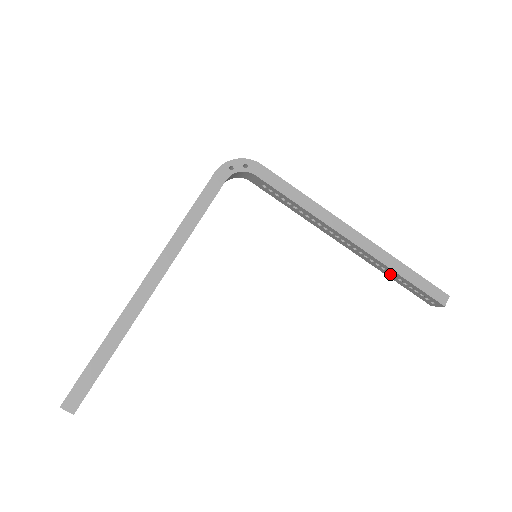
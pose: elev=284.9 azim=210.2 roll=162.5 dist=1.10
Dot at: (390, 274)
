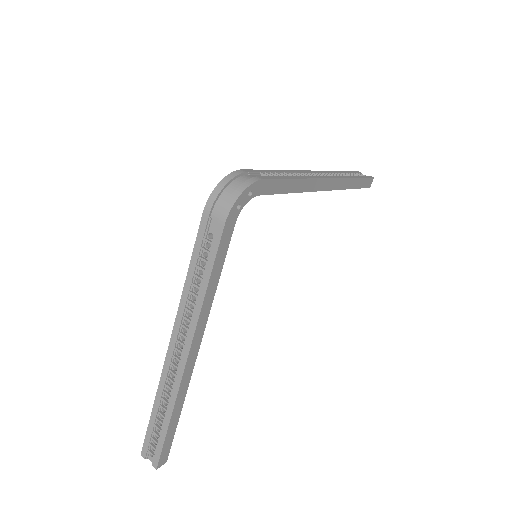
Dot at: occluded
